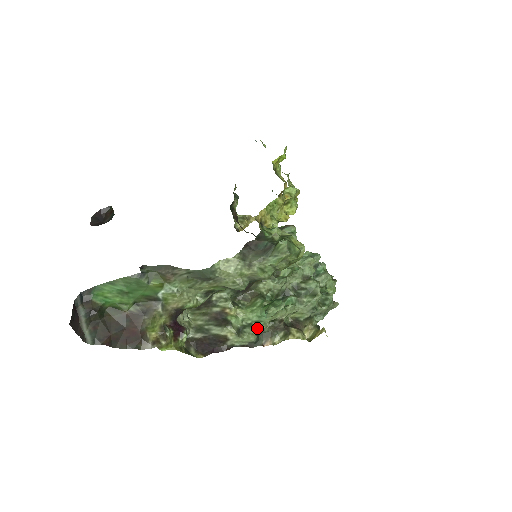
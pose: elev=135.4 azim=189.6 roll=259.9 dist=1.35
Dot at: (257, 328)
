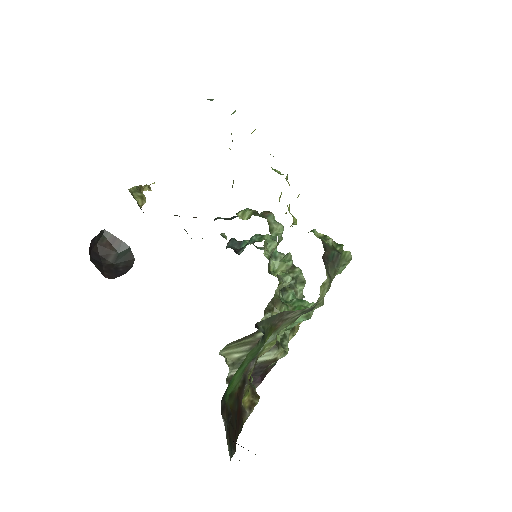
Dot at: (287, 336)
